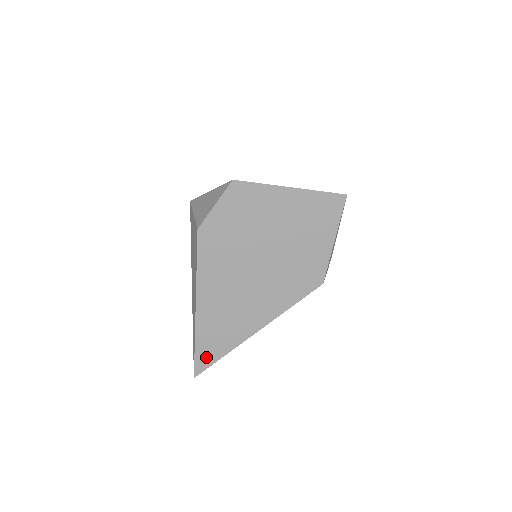
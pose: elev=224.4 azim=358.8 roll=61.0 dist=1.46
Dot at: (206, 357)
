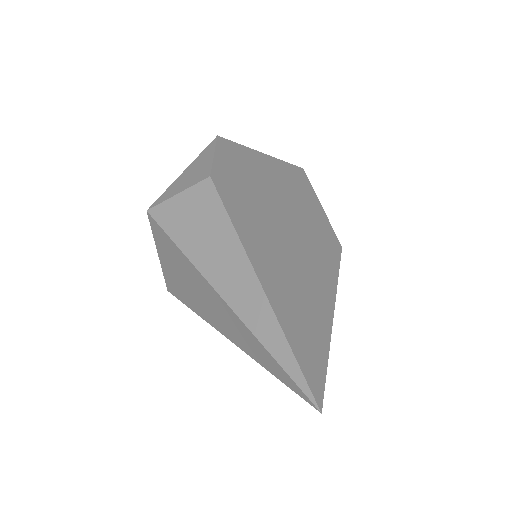
Dot at: (312, 364)
